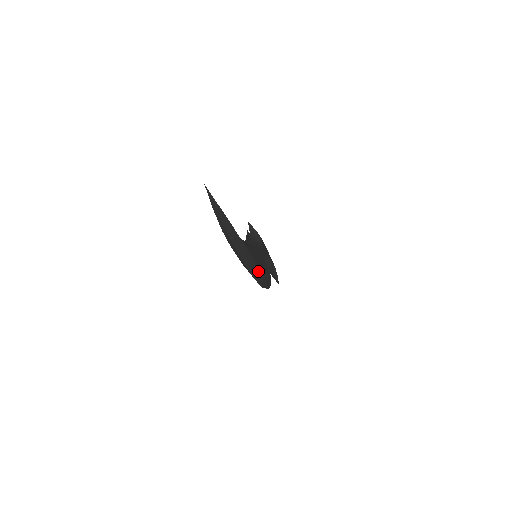
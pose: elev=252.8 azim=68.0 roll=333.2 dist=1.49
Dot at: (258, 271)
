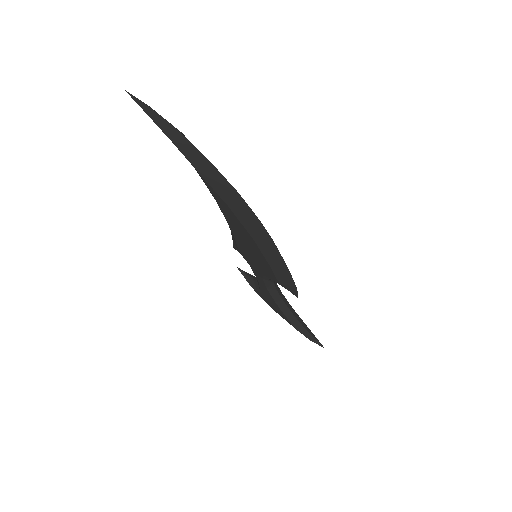
Dot at: occluded
